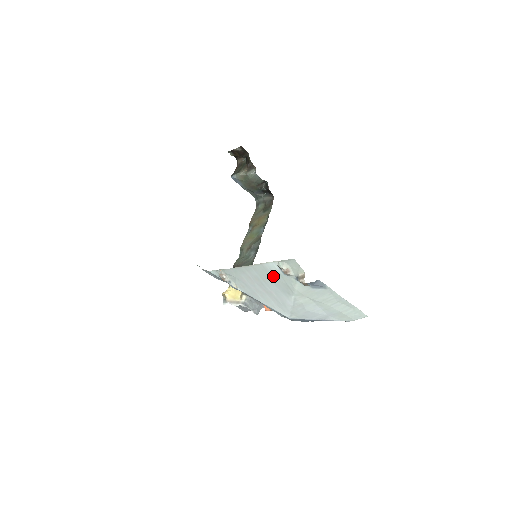
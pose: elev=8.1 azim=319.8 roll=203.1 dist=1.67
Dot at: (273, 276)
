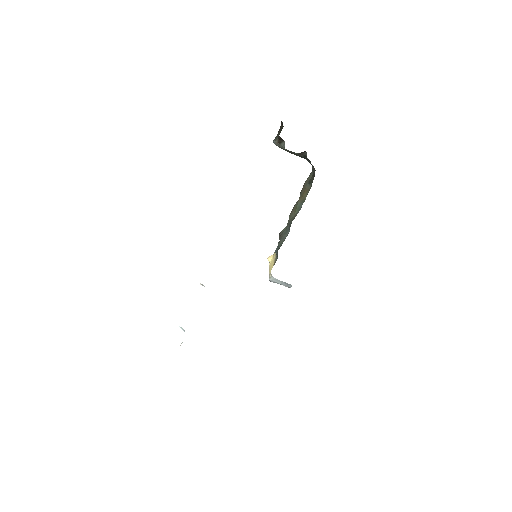
Dot at: occluded
